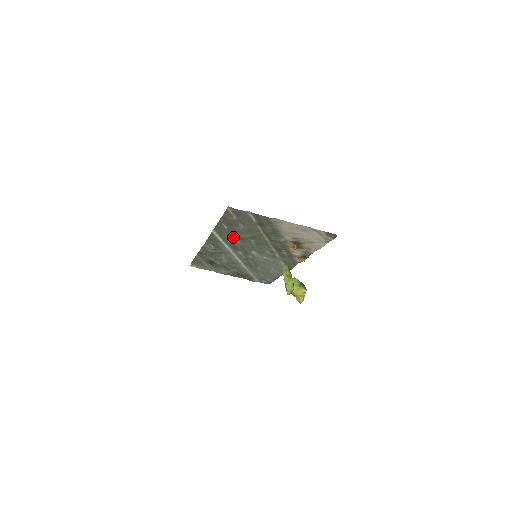
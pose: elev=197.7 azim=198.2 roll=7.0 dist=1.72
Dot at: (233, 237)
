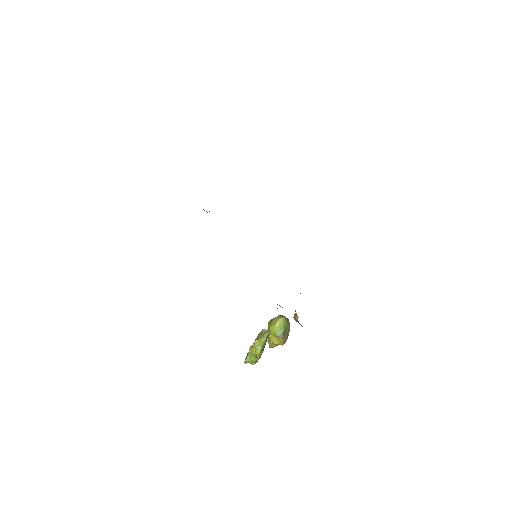
Dot at: occluded
